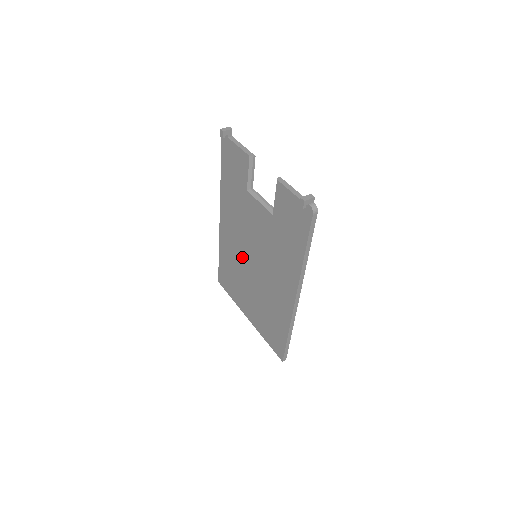
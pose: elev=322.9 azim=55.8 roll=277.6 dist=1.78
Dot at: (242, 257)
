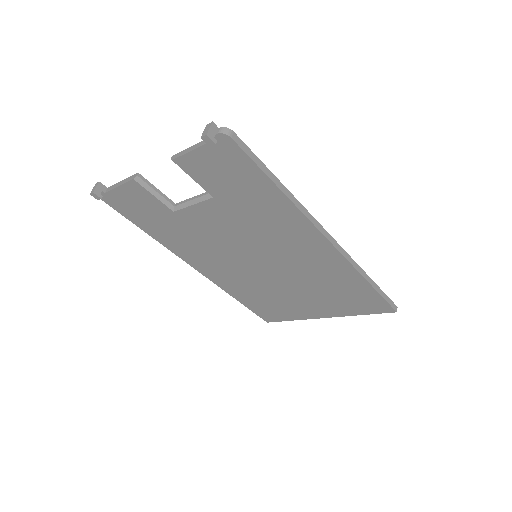
Dot at: (250, 274)
